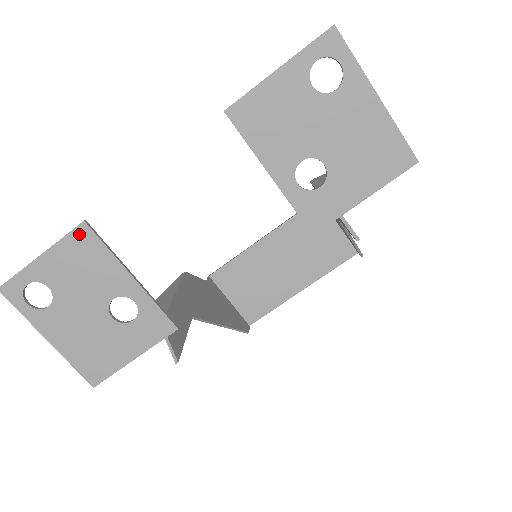
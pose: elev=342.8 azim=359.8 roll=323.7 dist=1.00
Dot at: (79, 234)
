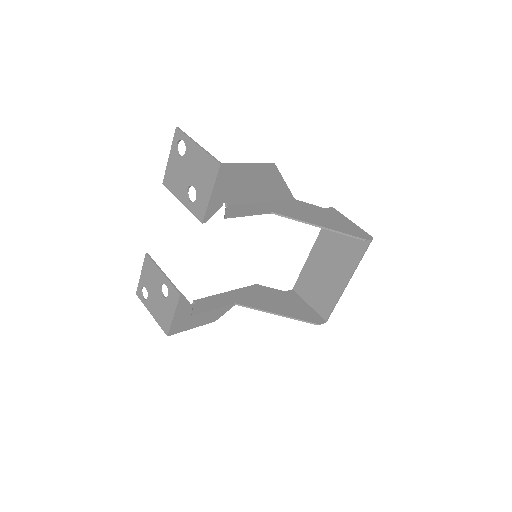
Dot at: (146, 259)
